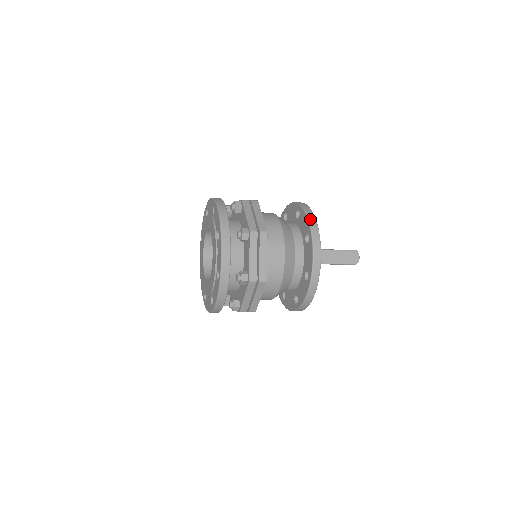
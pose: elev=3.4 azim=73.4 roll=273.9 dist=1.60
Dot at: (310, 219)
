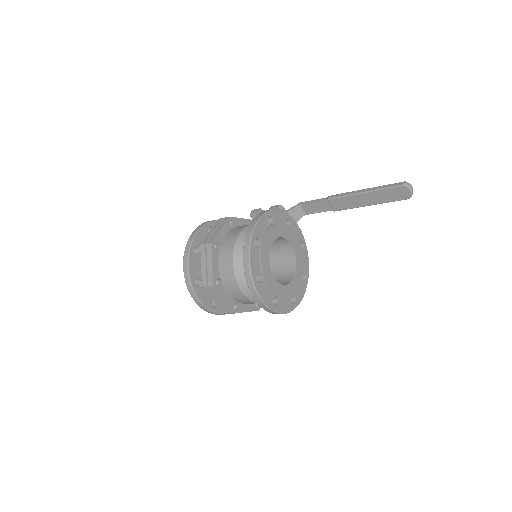
Dot at: (244, 266)
